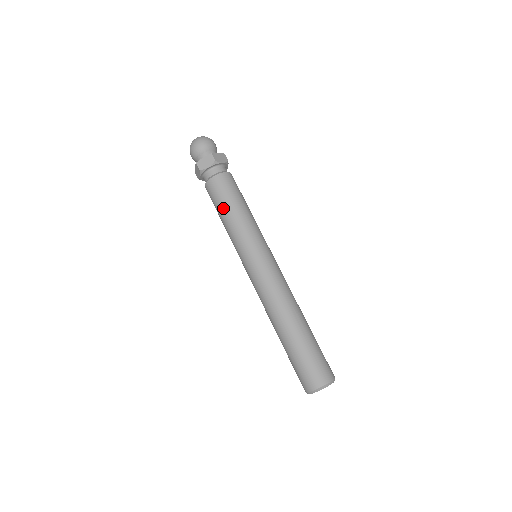
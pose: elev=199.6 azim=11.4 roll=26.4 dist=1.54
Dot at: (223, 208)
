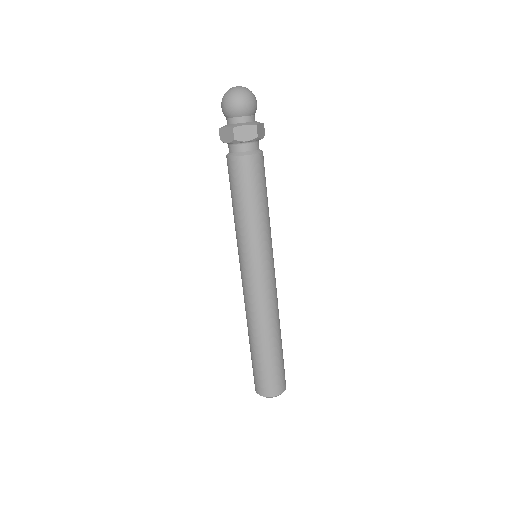
Dot at: (232, 197)
